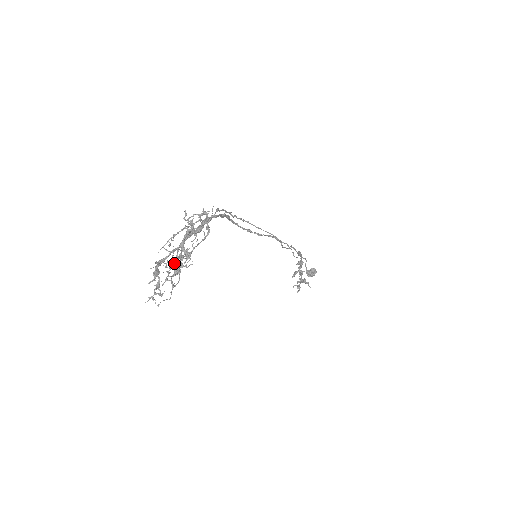
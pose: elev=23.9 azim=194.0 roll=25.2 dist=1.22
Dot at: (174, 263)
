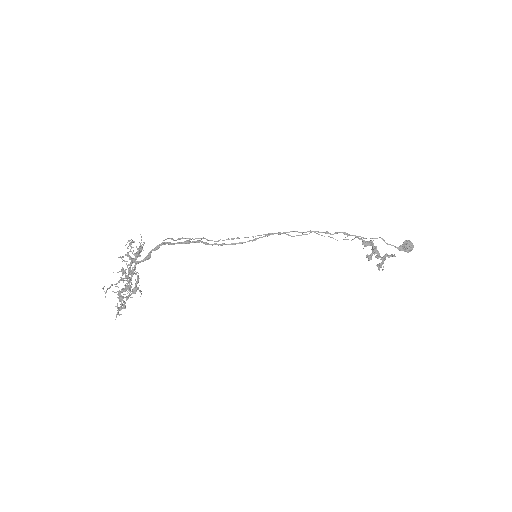
Dot at: (118, 282)
